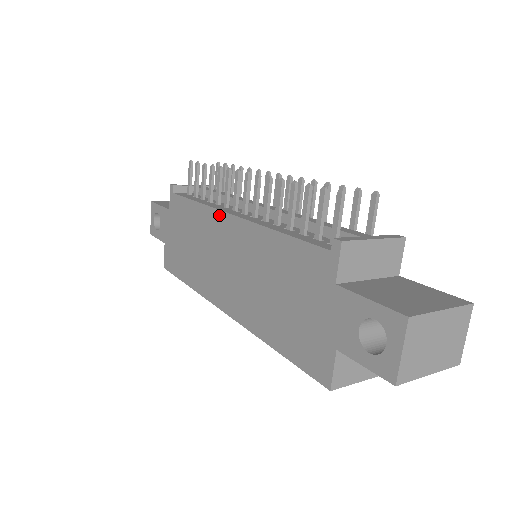
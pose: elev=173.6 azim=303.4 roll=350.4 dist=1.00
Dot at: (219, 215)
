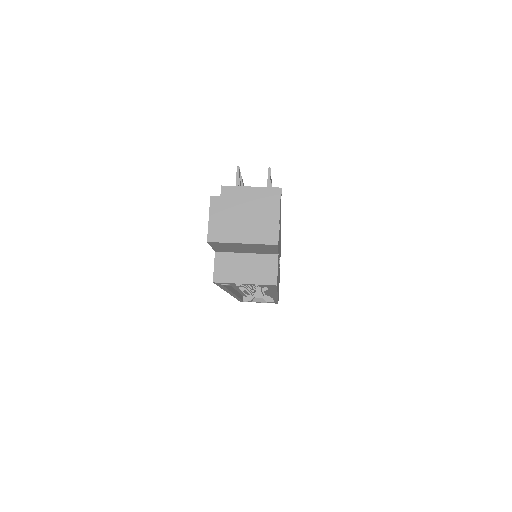
Dot at: occluded
